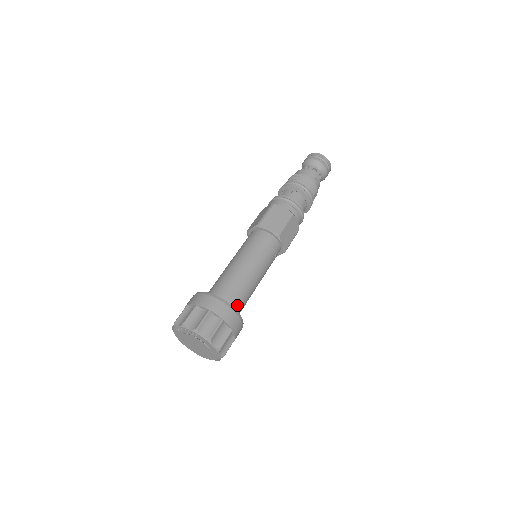
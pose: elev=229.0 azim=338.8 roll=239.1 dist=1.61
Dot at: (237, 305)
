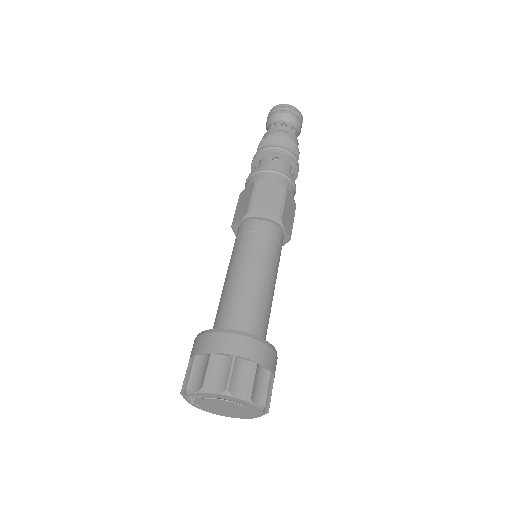
Dot at: (238, 323)
